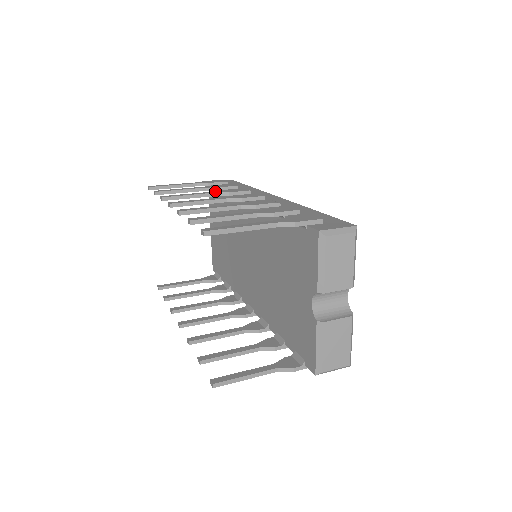
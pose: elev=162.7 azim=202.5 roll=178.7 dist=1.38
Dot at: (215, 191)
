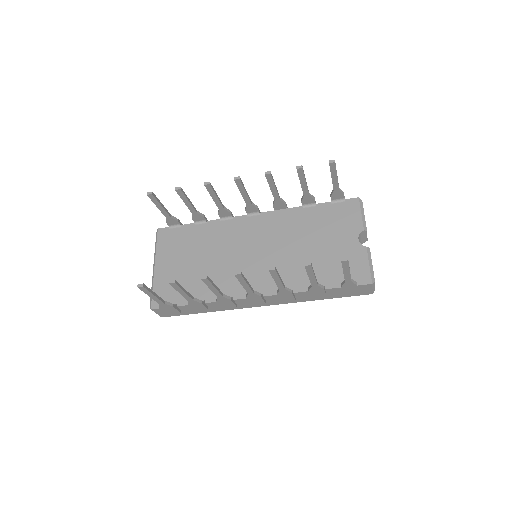
Dot at: occluded
